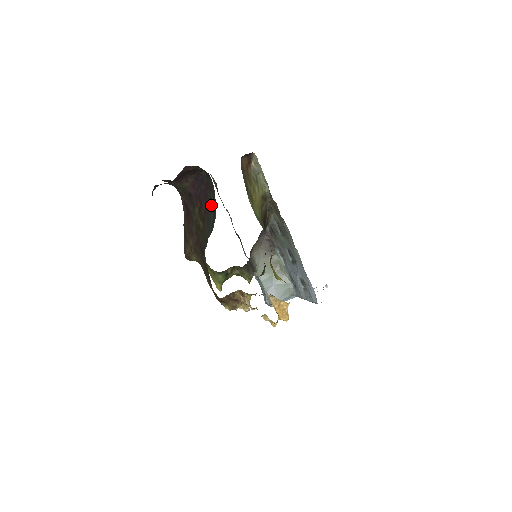
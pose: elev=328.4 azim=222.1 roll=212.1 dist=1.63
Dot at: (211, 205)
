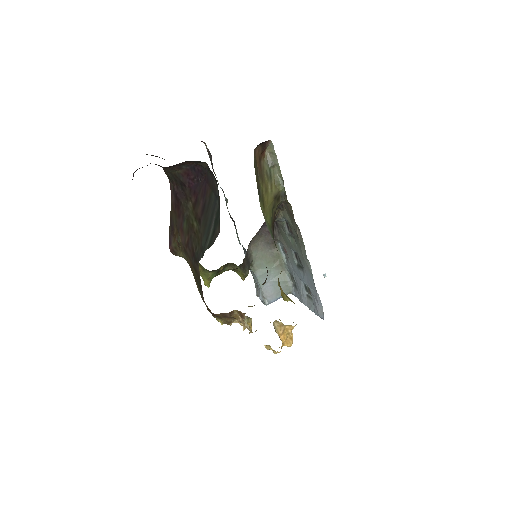
Dot at: (211, 208)
